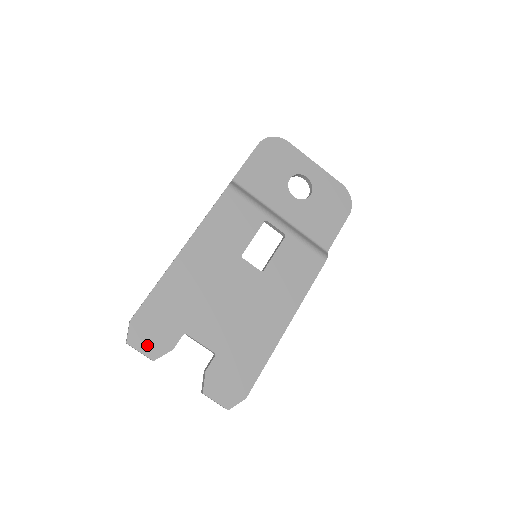
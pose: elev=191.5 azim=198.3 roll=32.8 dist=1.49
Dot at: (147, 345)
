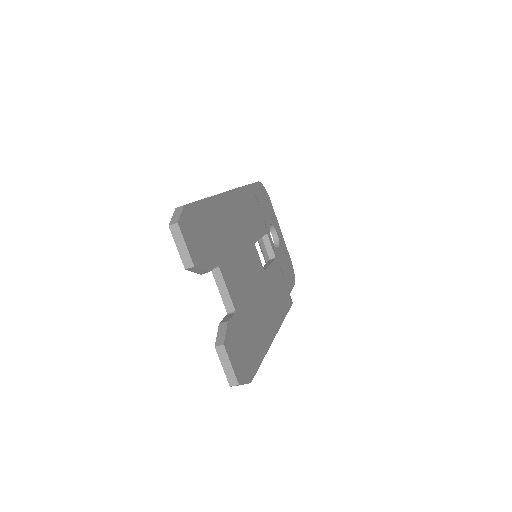
Dot at: (192, 244)
